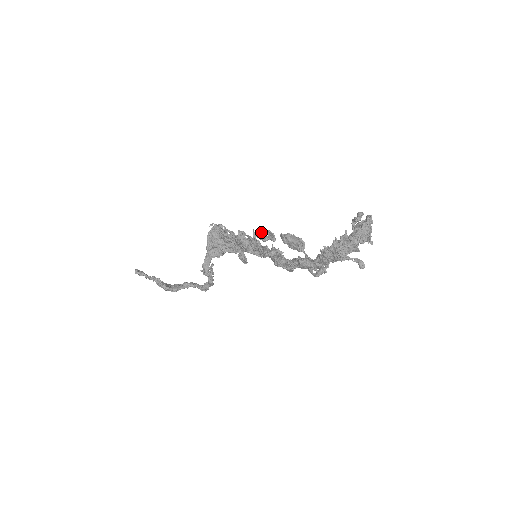
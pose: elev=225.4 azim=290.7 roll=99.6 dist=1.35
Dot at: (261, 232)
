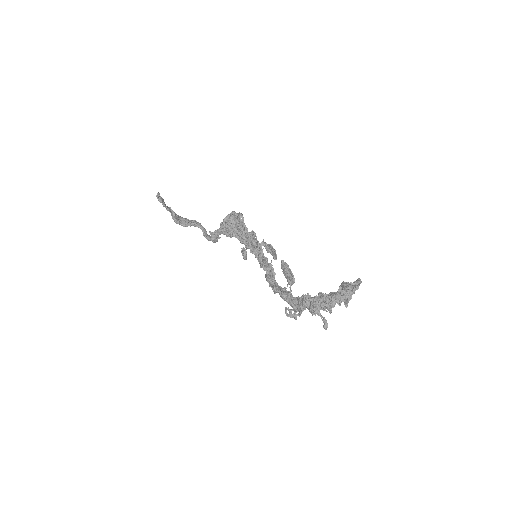
Dot at: (268, 245)
